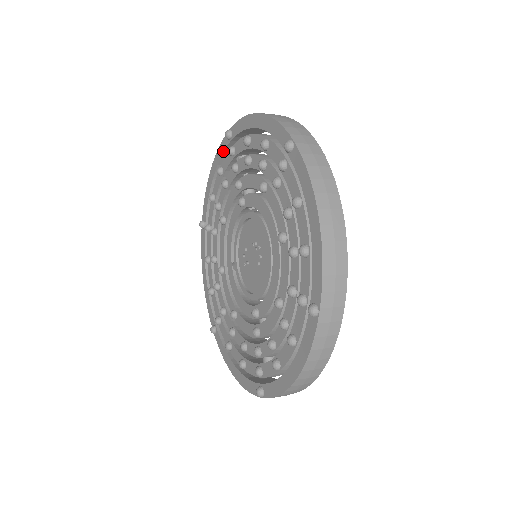
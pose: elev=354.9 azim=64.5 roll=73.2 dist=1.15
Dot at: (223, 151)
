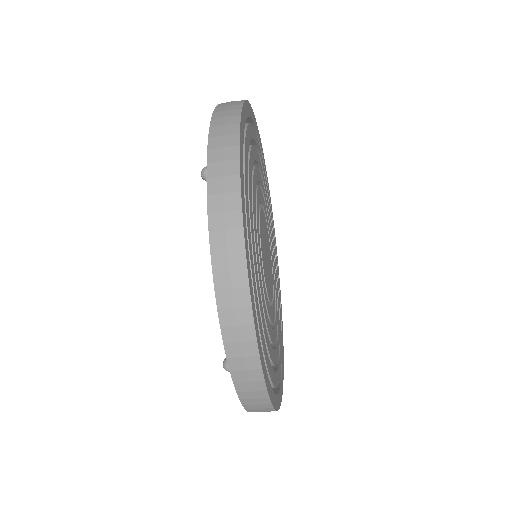
Dot at: occluded
